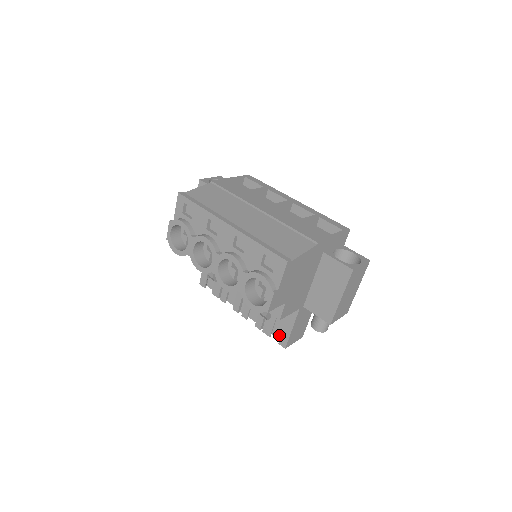
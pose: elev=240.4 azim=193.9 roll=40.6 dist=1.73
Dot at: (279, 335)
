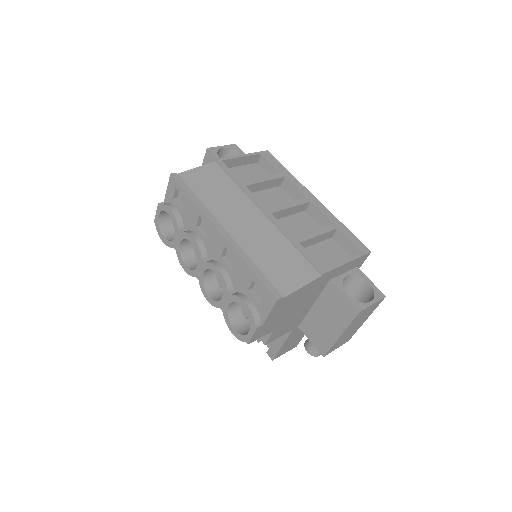
Dot at: (269, 343)
